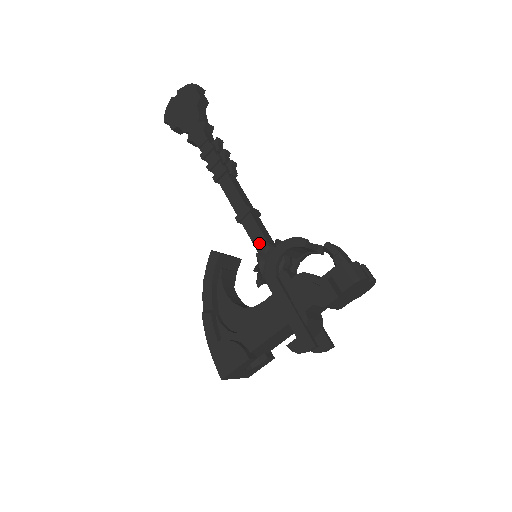
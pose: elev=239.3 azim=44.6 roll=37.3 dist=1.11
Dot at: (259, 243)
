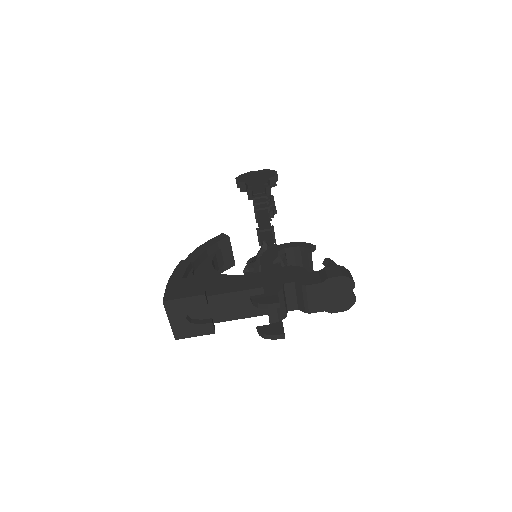
Dot at: occluded
